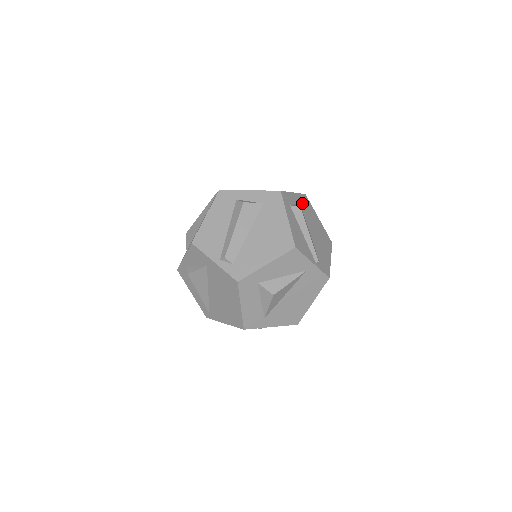
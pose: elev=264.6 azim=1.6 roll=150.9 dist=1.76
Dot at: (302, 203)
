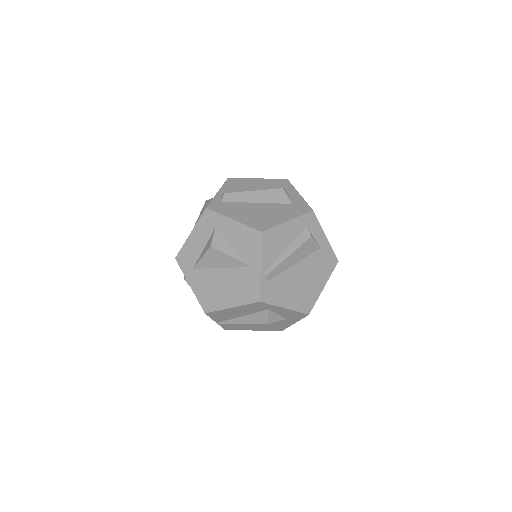
Dot at: (323, 253)
